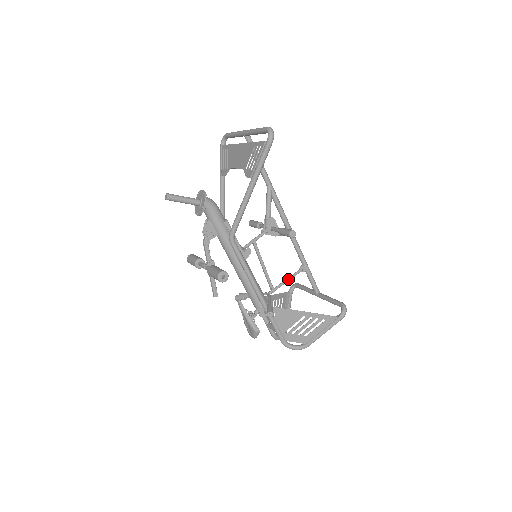
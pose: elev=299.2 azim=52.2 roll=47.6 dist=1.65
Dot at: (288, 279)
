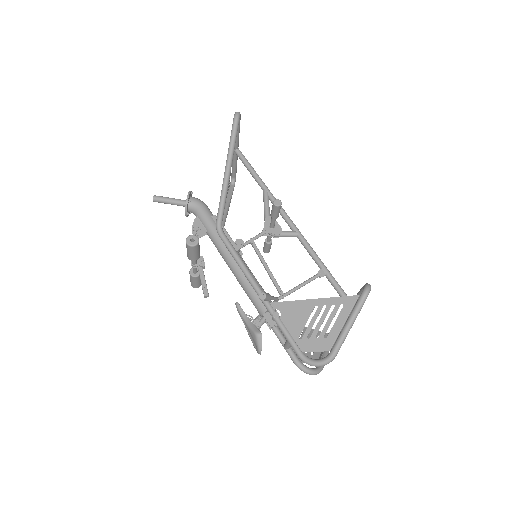
Dot at: (302, 283)
